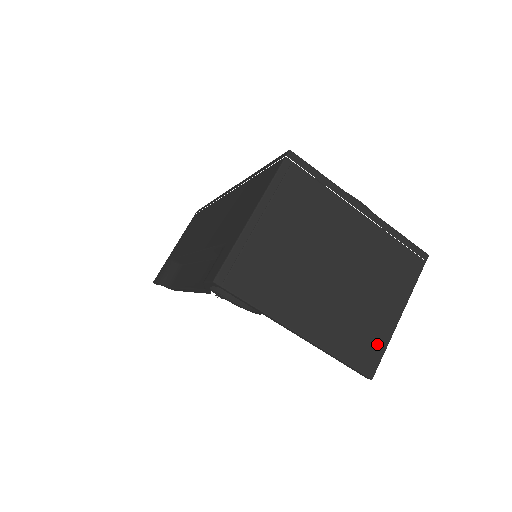
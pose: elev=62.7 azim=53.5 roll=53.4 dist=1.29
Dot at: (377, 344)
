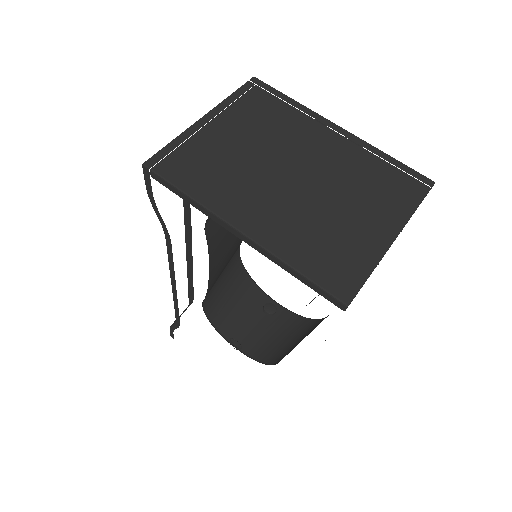
Dot at: (356, 264)
